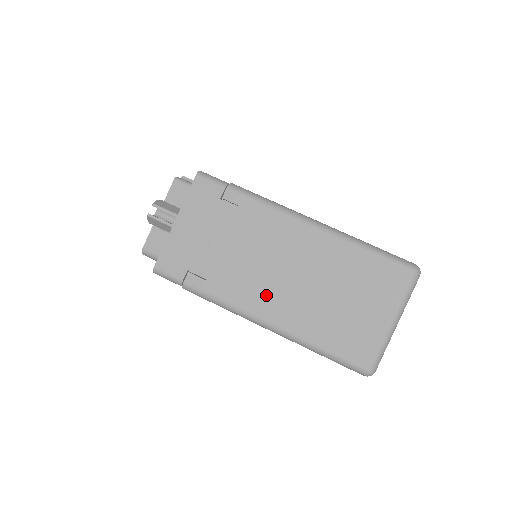
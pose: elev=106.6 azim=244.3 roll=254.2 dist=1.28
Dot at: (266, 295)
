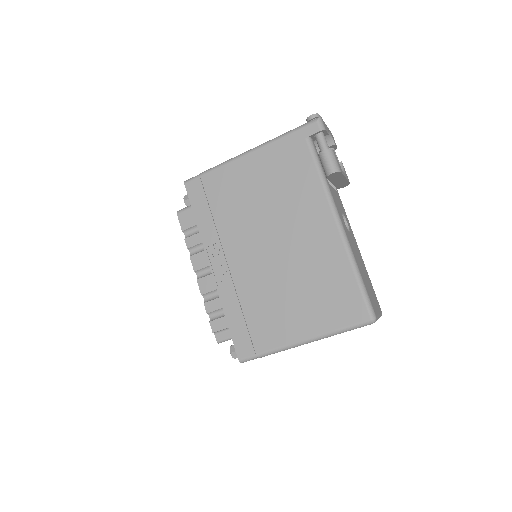
Dot at: occluded
